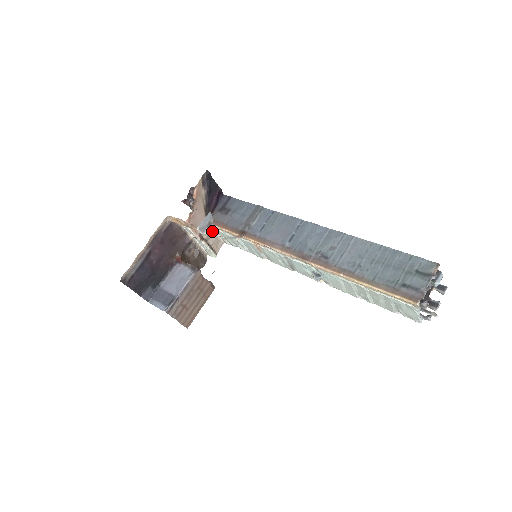
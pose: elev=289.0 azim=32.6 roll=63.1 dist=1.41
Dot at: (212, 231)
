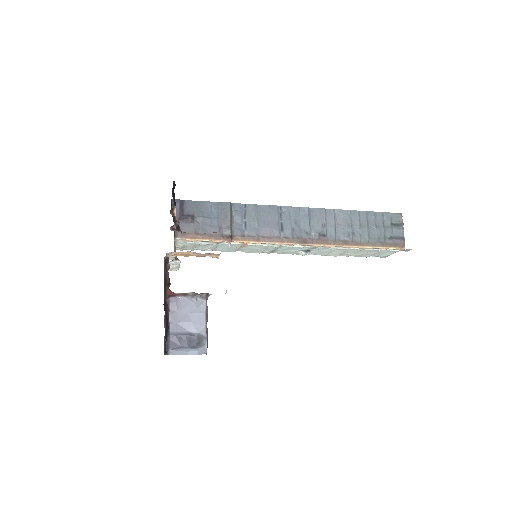
Dot at: occluded
